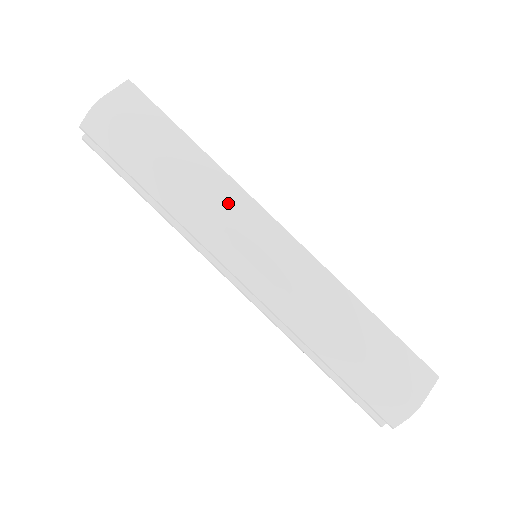
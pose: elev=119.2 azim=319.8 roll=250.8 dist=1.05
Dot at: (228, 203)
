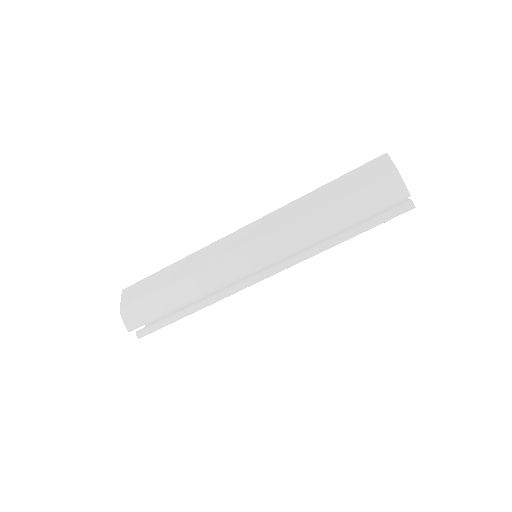
Dot at: (210, 256)
